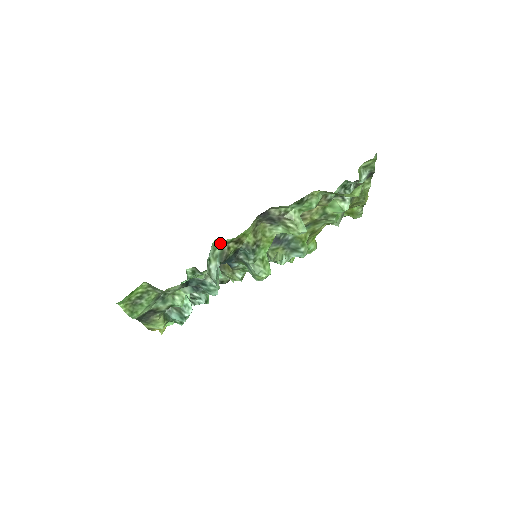
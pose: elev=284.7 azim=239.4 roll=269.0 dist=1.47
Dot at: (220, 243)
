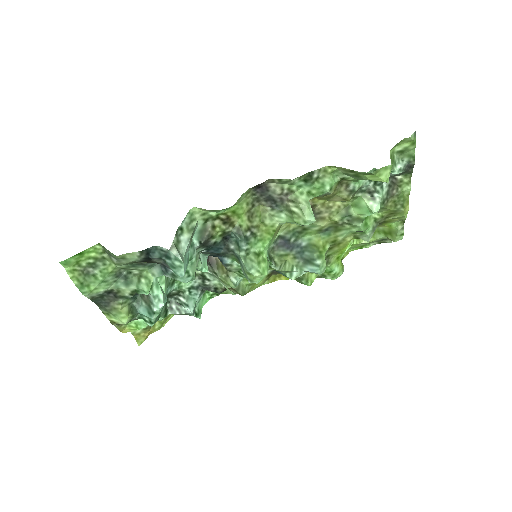
Dot at: (200, 214)
